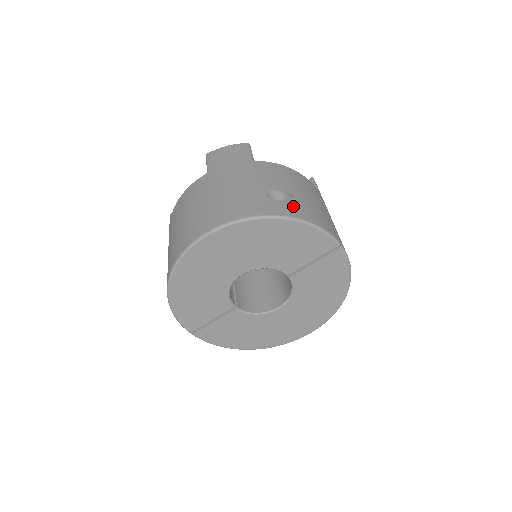
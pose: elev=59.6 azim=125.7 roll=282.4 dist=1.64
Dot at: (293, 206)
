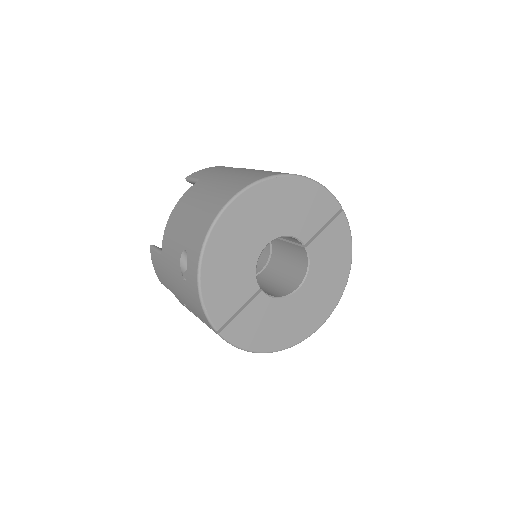
Dot at: occluded
